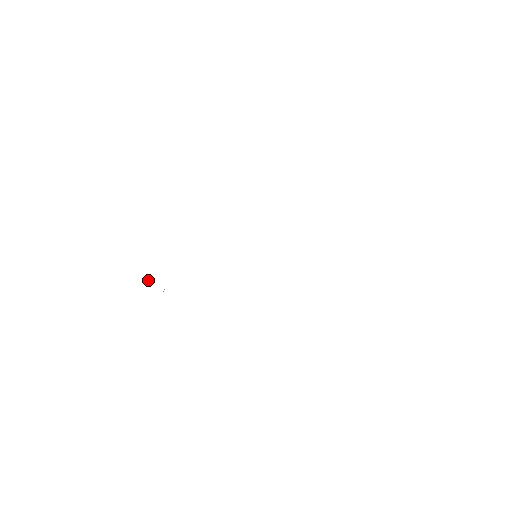
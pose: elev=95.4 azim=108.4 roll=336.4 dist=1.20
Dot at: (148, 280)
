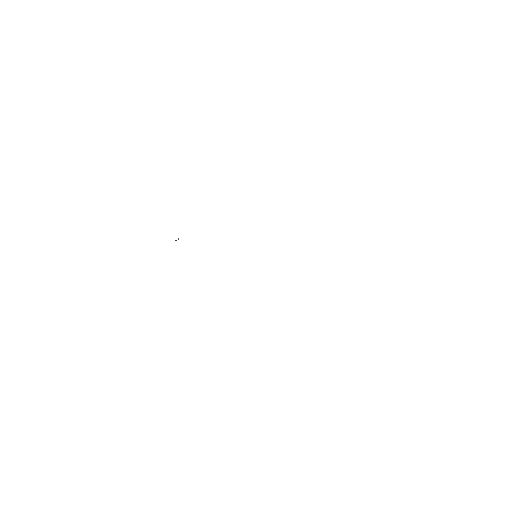
Dot at: occluded
